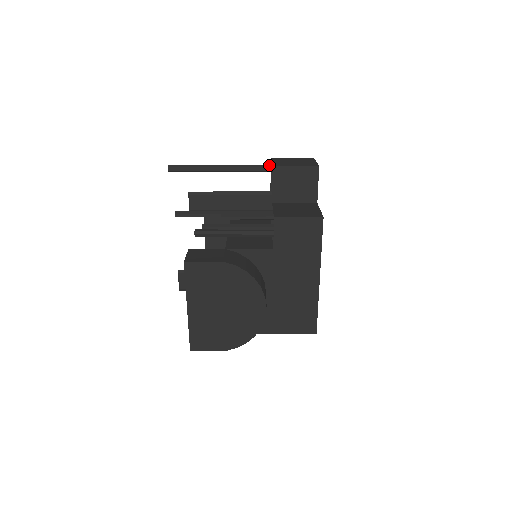
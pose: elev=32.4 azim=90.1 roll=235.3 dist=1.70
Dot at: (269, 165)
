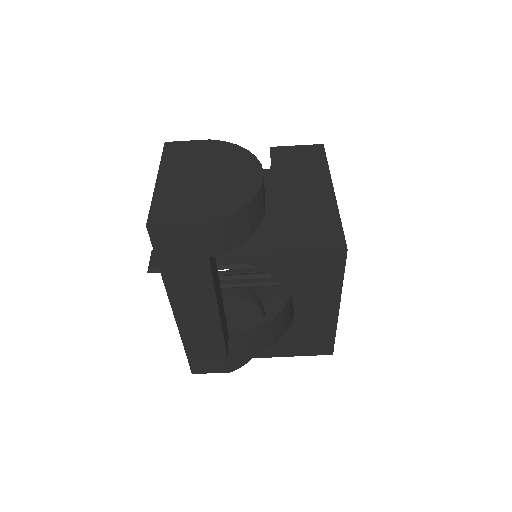
Dot at: occluded
